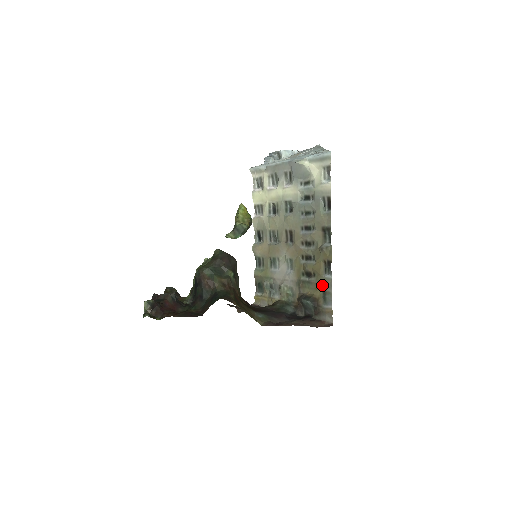
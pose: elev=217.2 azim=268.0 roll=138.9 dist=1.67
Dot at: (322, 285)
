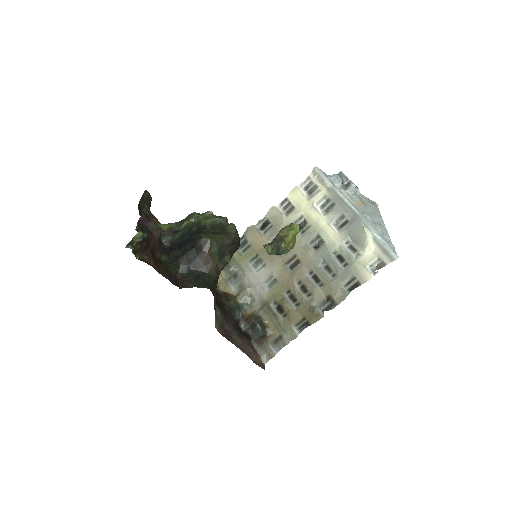
Dot at: (284, 331)
